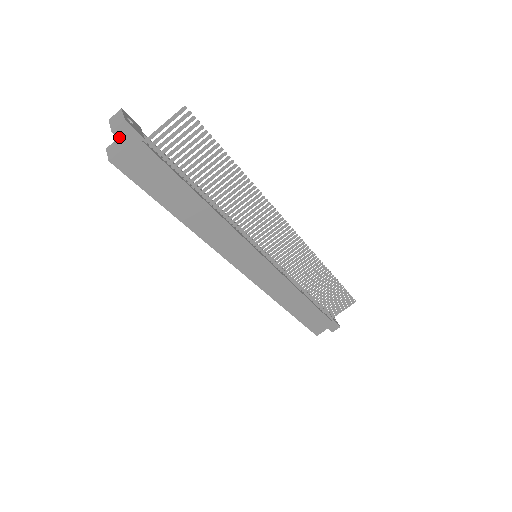
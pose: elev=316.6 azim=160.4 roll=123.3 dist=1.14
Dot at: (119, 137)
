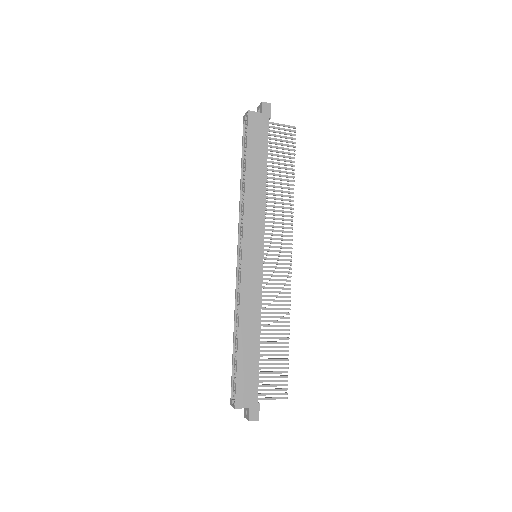
Dot at: (262, 107)
